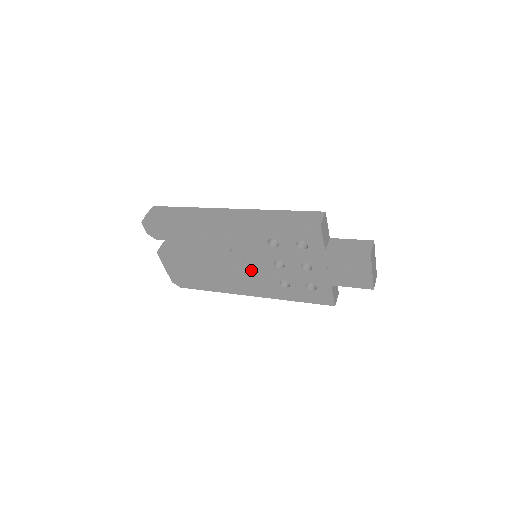
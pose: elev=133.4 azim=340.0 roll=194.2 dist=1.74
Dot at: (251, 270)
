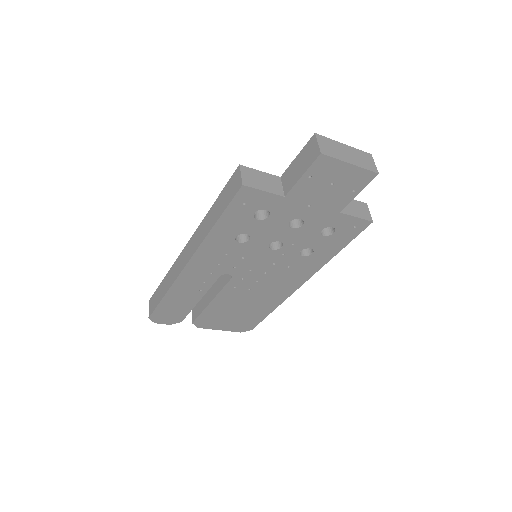
Dot at: (267, 271)
